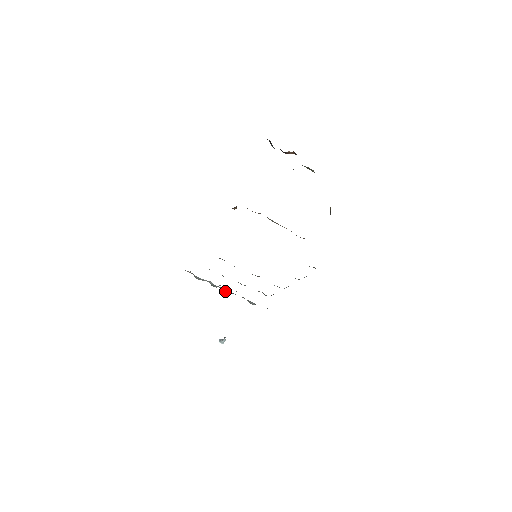
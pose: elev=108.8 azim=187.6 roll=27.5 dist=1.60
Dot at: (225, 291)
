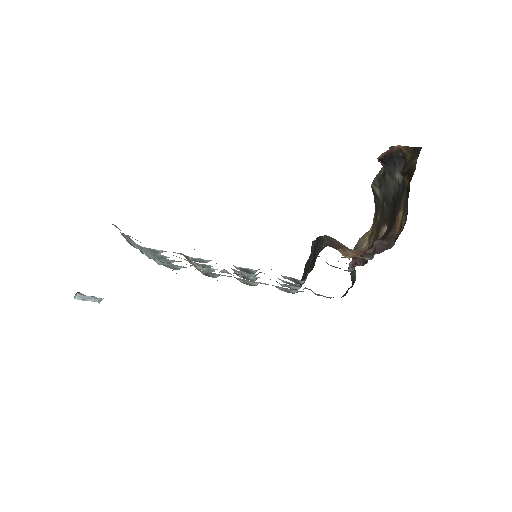
Dot at: occluded
